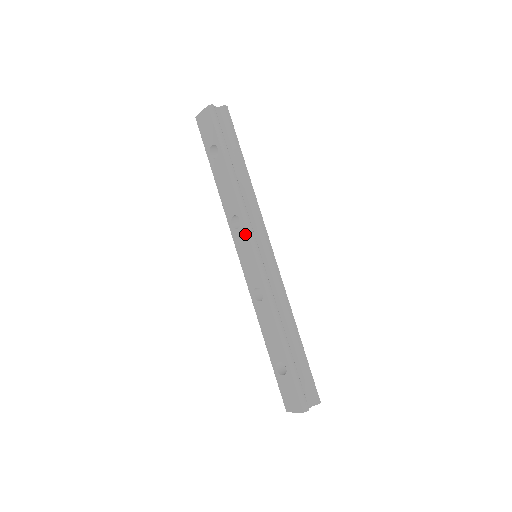
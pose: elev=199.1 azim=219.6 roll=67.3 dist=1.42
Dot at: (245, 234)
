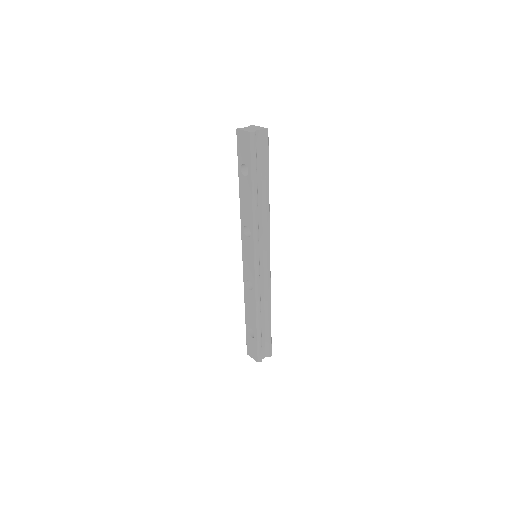
Dot at: (252, 245)
